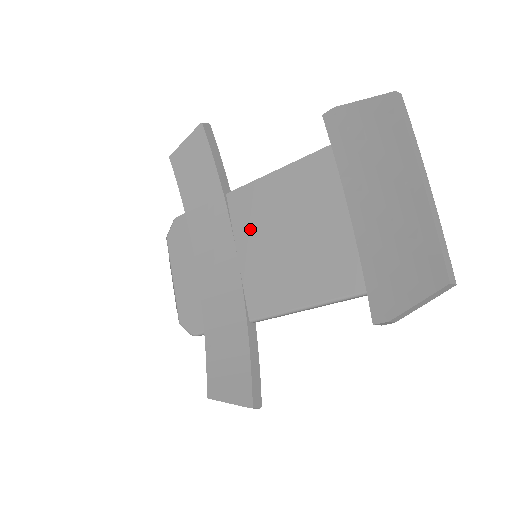
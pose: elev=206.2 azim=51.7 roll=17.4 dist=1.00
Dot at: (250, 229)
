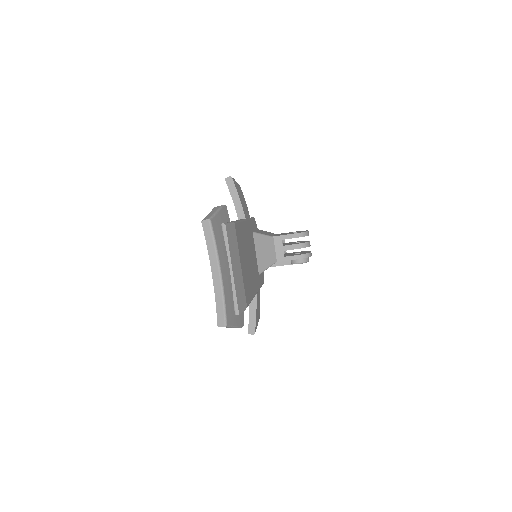
Dot at: occluded
